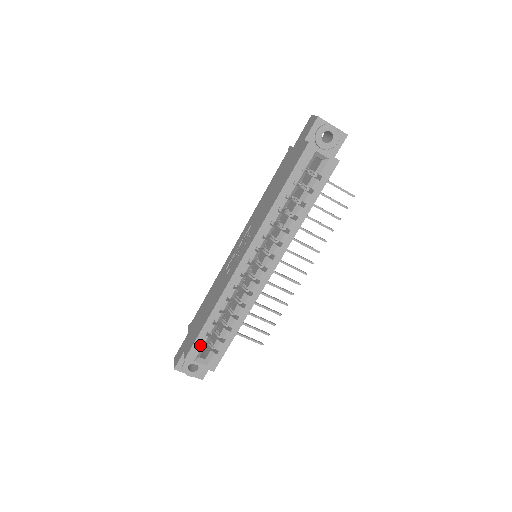
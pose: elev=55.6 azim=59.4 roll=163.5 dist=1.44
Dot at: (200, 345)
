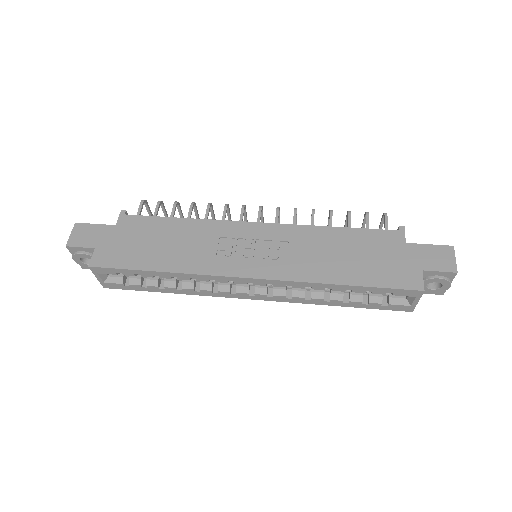
Dot at: occluded
